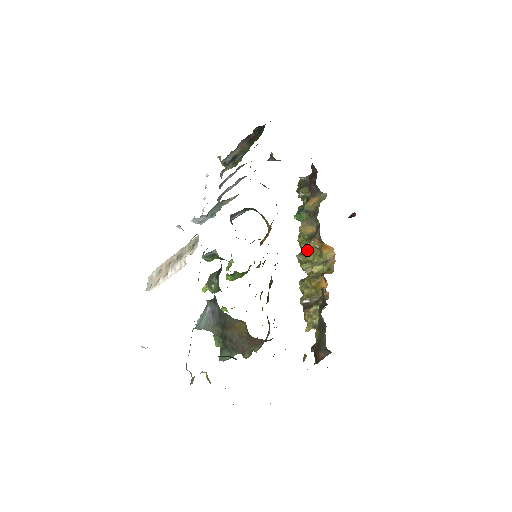
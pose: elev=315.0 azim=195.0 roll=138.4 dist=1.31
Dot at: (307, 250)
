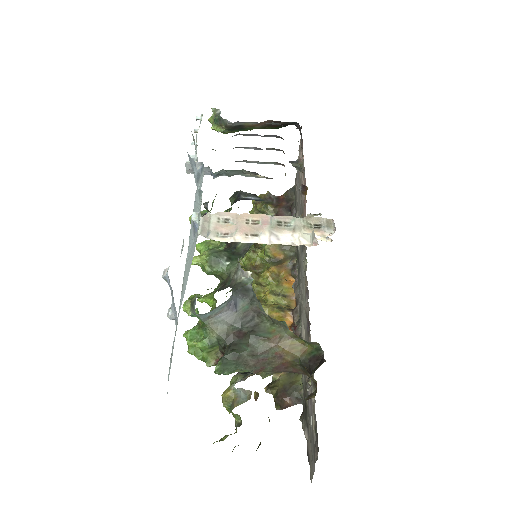
Dot at: (252, 269)
